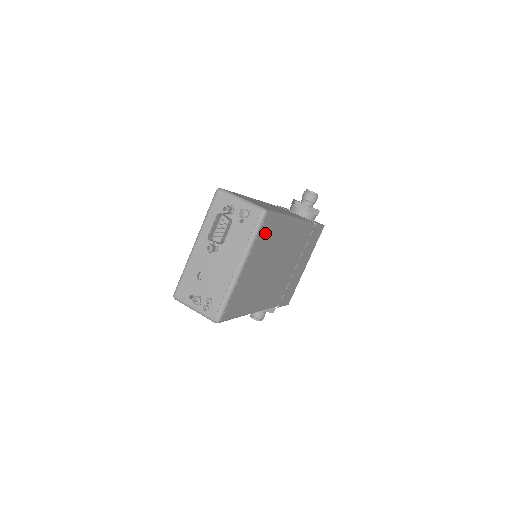
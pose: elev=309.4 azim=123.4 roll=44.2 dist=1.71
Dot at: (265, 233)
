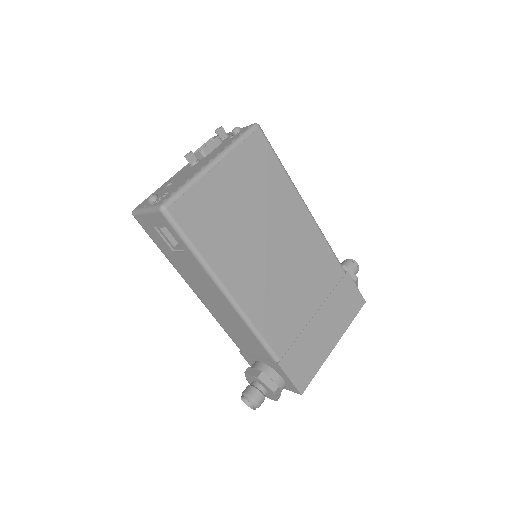
Dot at: (255, 156)
